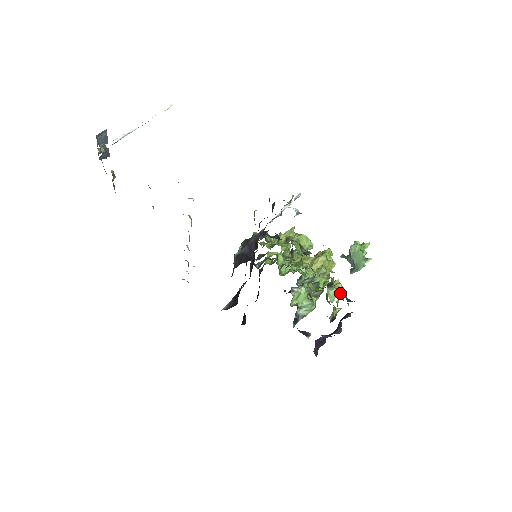
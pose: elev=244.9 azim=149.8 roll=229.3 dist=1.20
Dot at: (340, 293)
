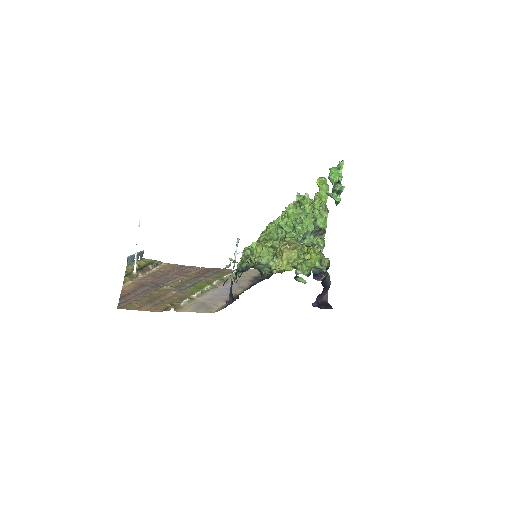
Dot at: (309, 272)
